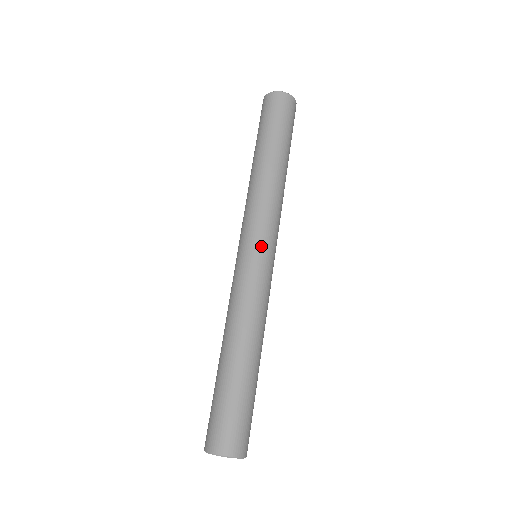
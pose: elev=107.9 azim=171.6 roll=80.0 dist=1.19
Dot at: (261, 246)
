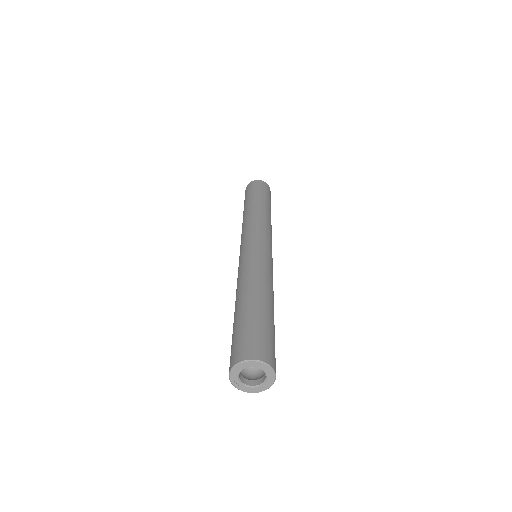
Dot at: (255, 240)
